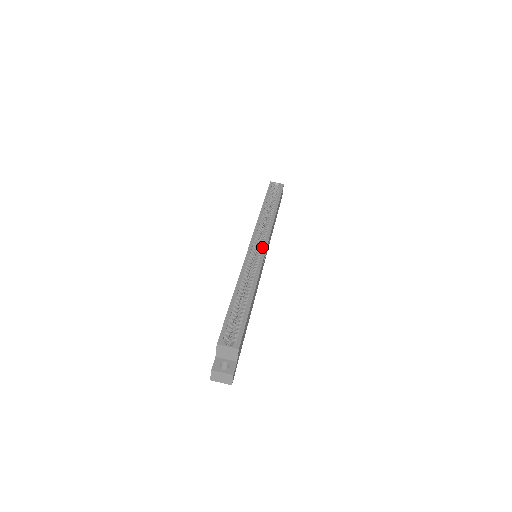
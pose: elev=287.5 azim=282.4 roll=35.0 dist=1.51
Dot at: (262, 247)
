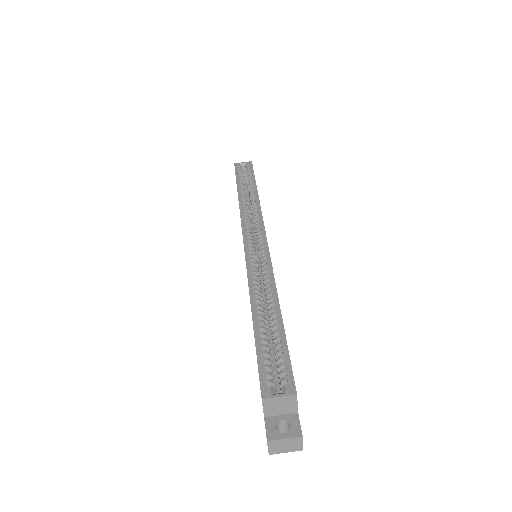
Dot at: (261, 241)
